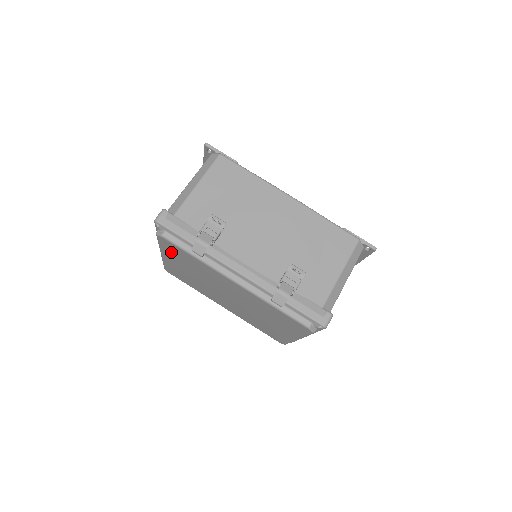
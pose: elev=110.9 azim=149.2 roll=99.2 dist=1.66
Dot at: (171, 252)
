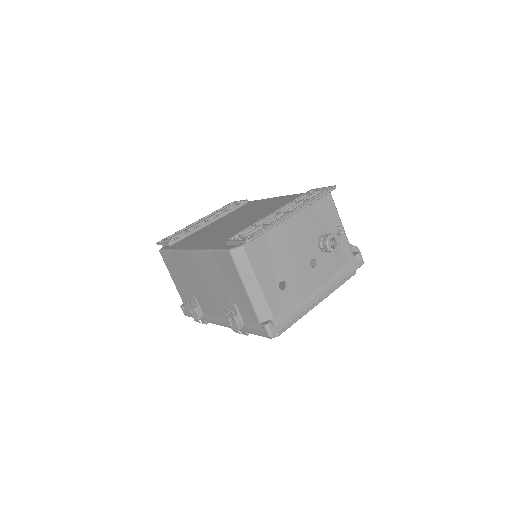
Dot at: occluded
